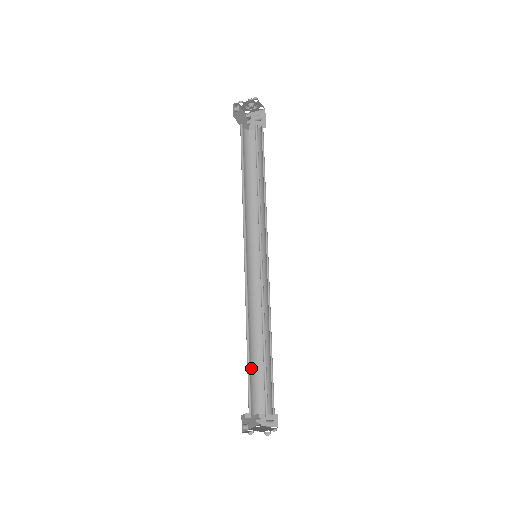
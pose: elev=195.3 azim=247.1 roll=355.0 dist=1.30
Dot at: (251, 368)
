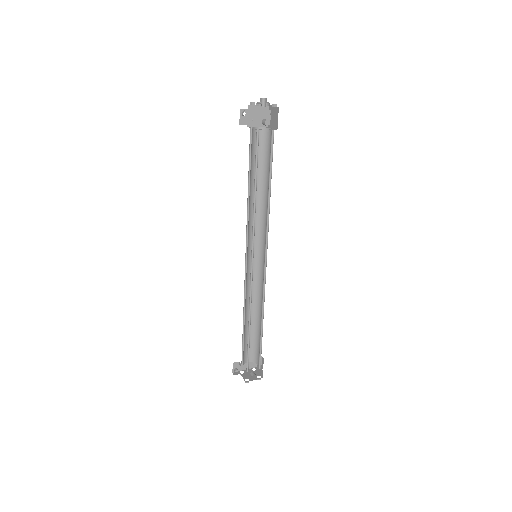
Dot at: (250, 333)
